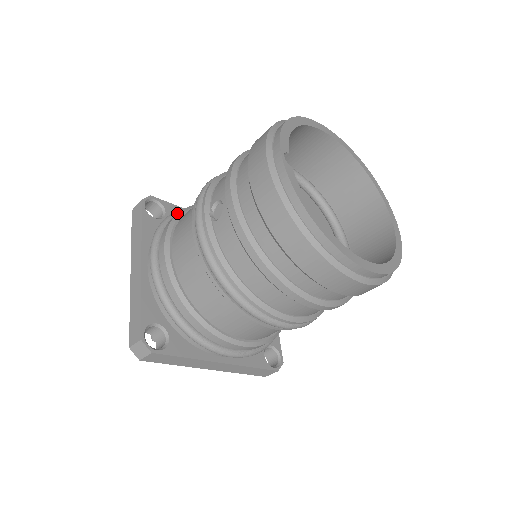
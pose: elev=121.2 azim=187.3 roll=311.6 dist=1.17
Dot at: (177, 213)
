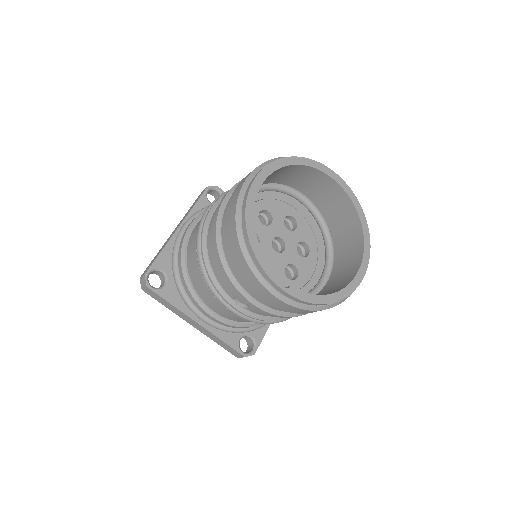
Dot at: (184, 281)
